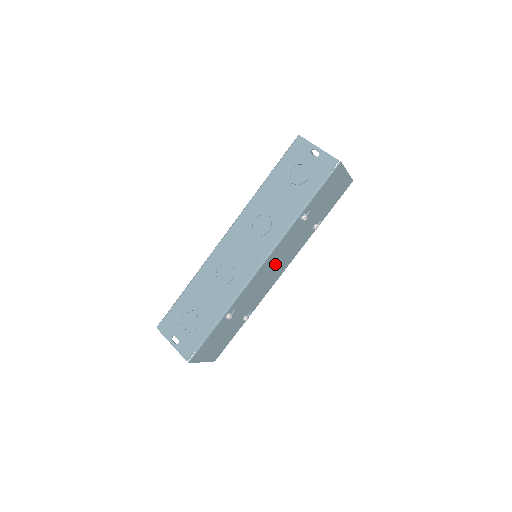
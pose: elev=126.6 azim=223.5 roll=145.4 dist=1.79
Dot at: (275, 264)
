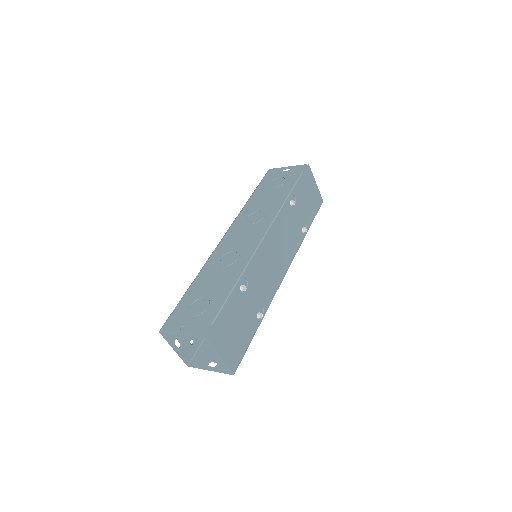
Dot at: (277, 249)
